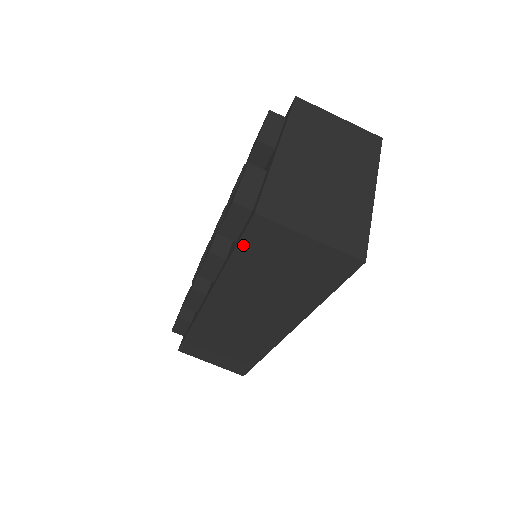
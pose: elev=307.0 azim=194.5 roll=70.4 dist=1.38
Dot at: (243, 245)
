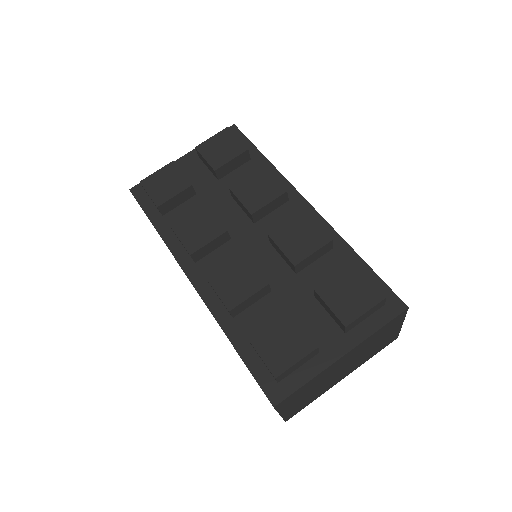
Dot at: (249, 370)
